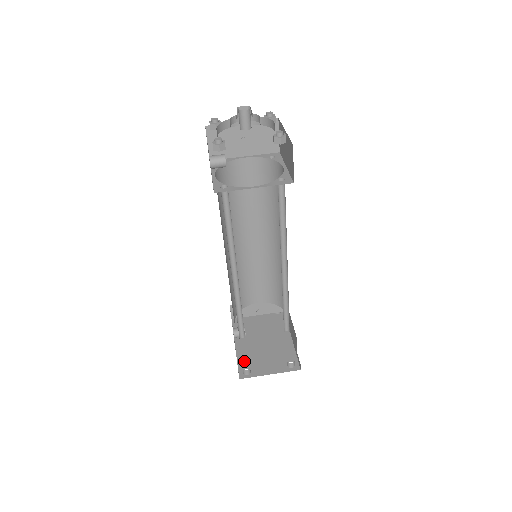
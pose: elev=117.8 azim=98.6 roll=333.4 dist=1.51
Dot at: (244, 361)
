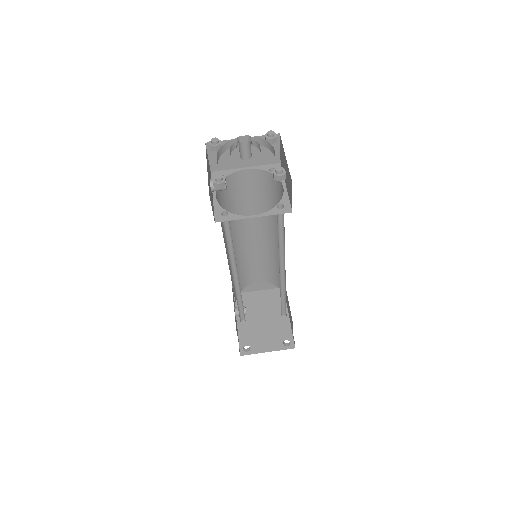
Dot at: (245, 337)
